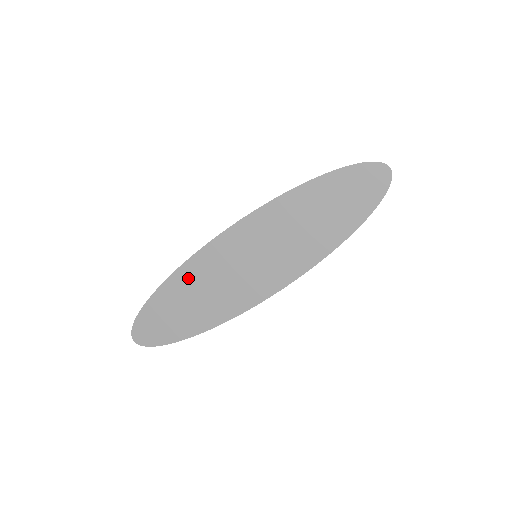
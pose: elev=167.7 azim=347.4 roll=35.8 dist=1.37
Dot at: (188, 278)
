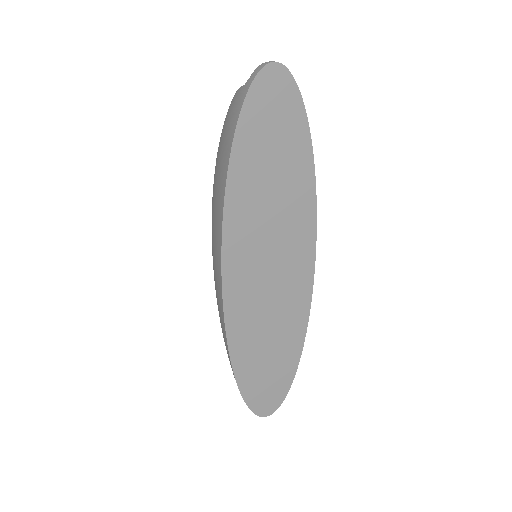
Dot at: (244, 342)
